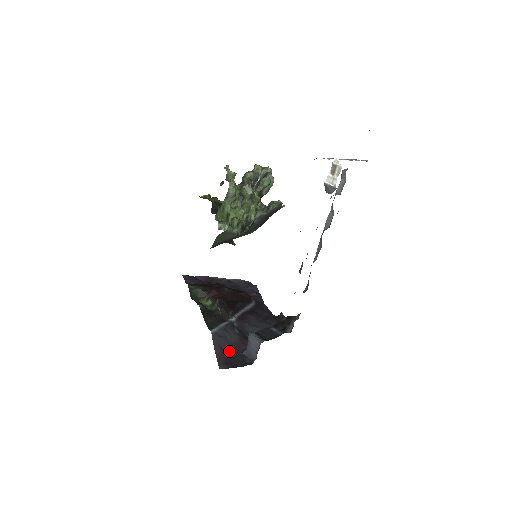
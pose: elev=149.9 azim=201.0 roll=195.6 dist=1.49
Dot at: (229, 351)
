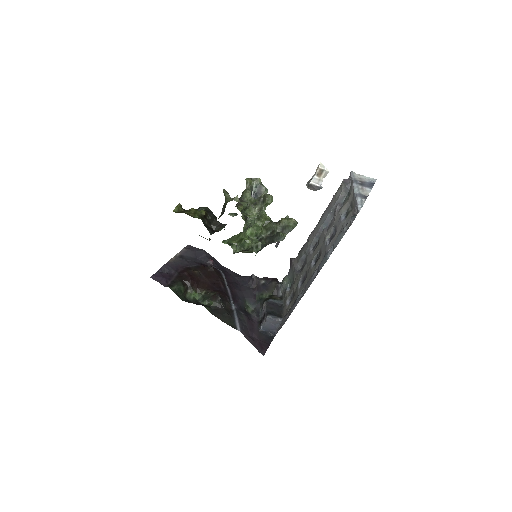
Dot at: (252, 335)
